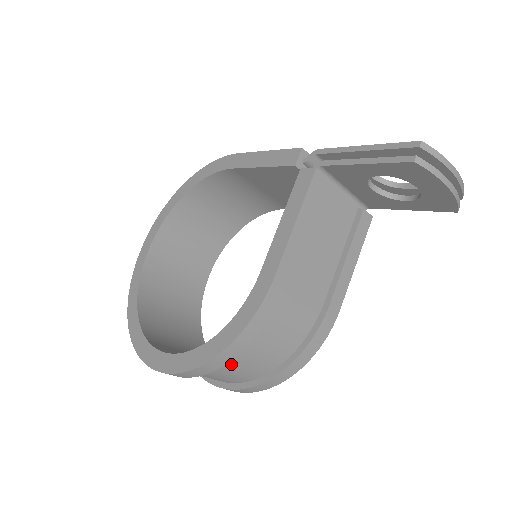
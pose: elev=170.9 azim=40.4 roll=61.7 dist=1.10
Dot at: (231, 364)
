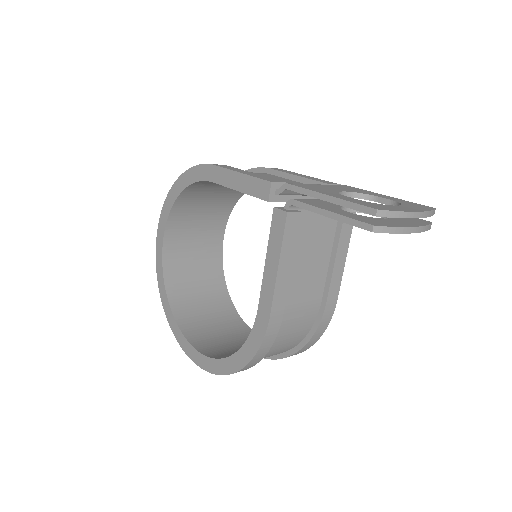
Dot at: occluded
